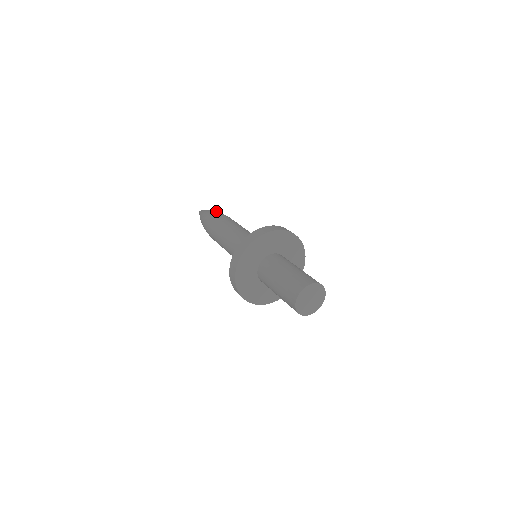
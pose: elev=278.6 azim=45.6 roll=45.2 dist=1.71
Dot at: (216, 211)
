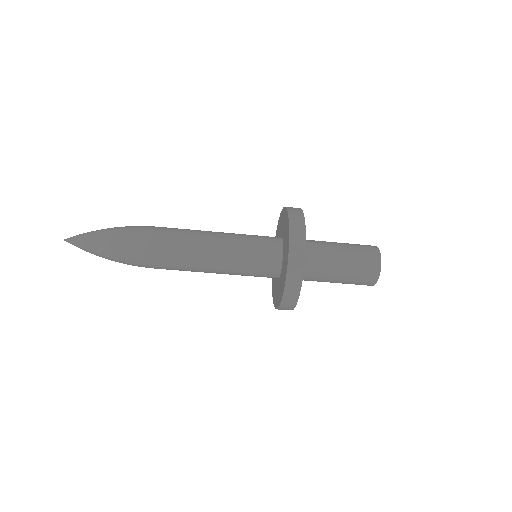
Dot at: (119, 235)
